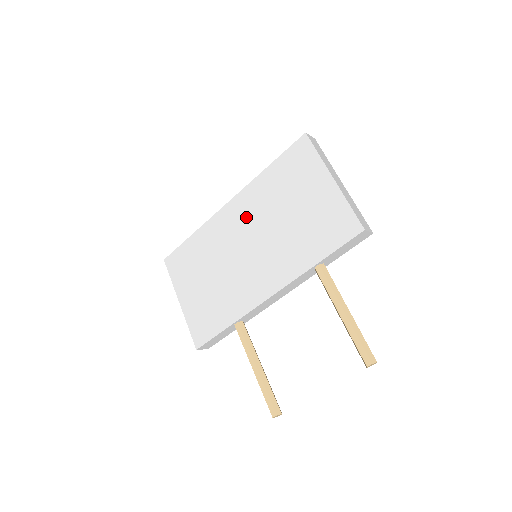
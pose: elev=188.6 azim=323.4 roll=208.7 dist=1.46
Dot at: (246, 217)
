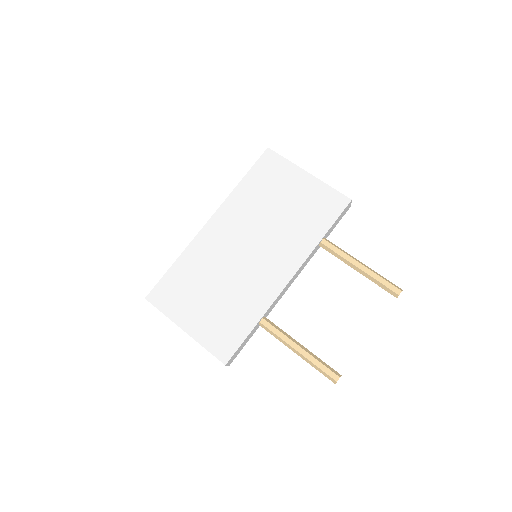
Dot at: (235, 225)
